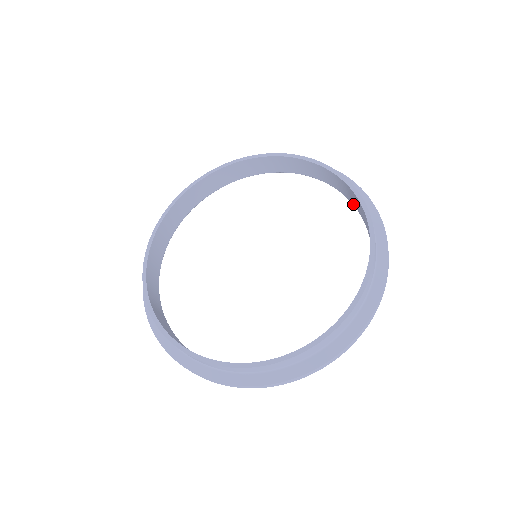
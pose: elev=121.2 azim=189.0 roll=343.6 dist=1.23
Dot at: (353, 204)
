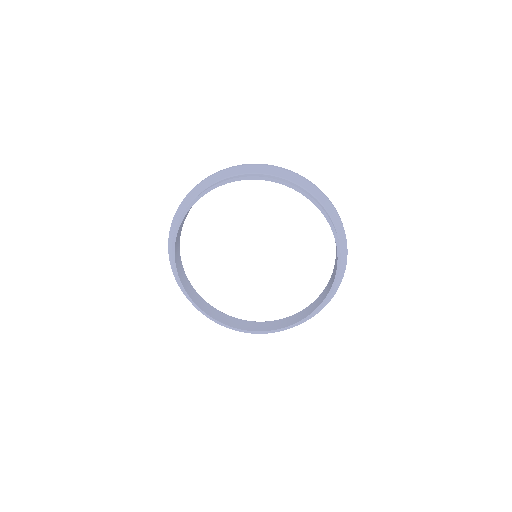
Dot at: occluded
